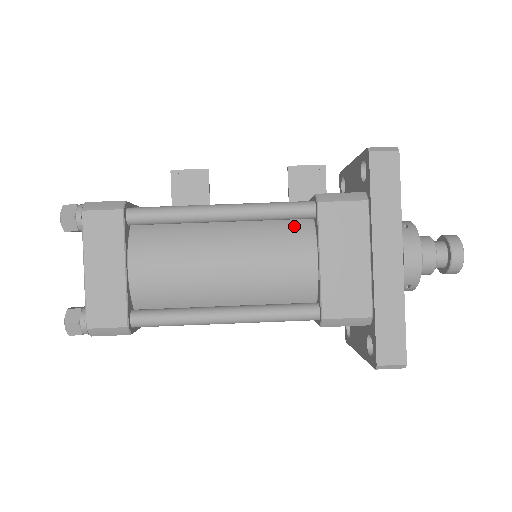
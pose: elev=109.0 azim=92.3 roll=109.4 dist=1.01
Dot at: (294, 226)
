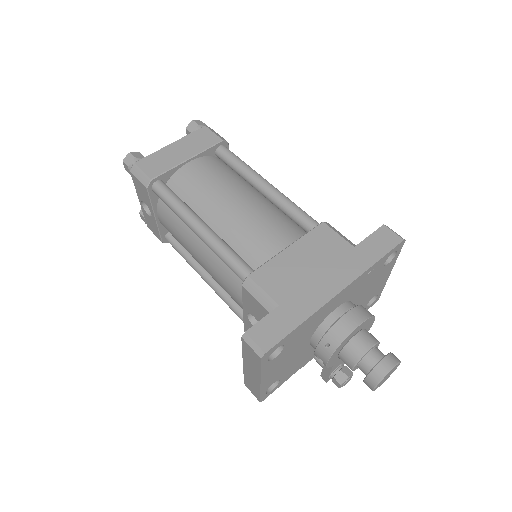
Dot at: (296, 228)
